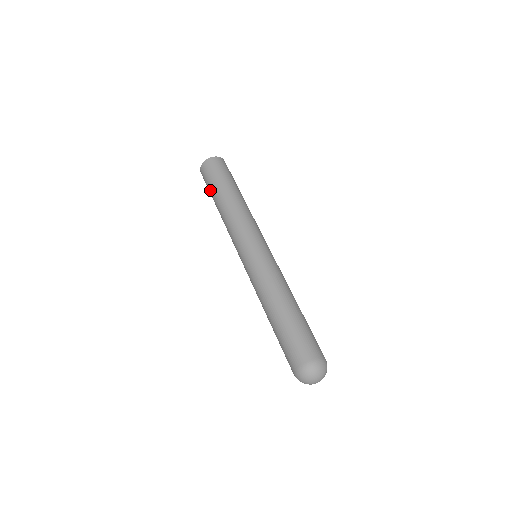
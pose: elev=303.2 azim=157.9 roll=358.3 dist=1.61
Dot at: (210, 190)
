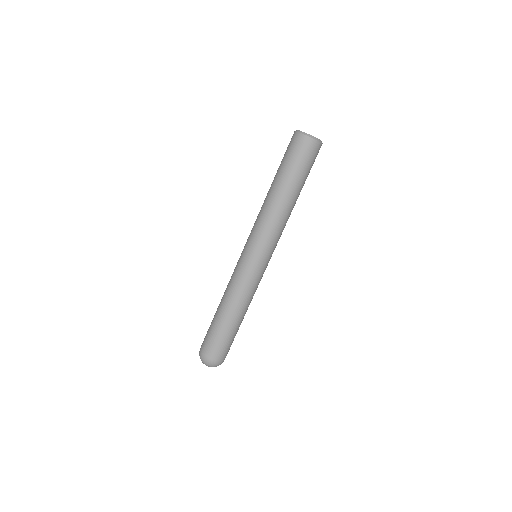
Dot at: (280, 165)
